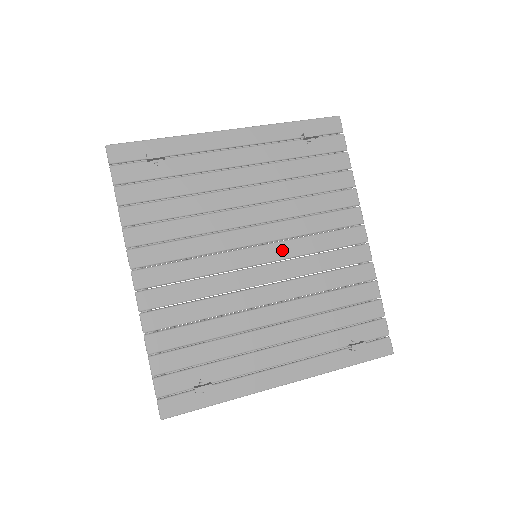
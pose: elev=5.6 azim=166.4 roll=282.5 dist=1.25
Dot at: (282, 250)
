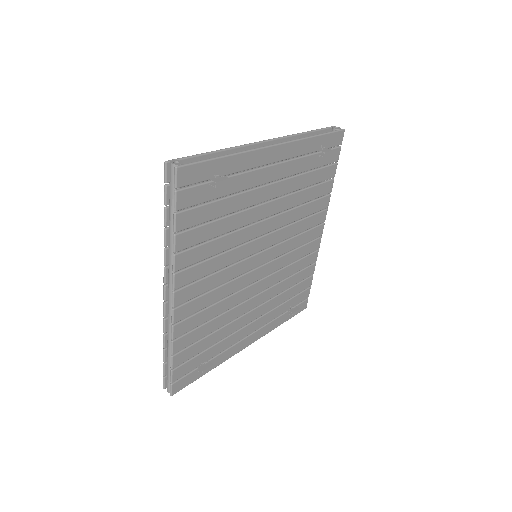
Dot at: (276, 252)
